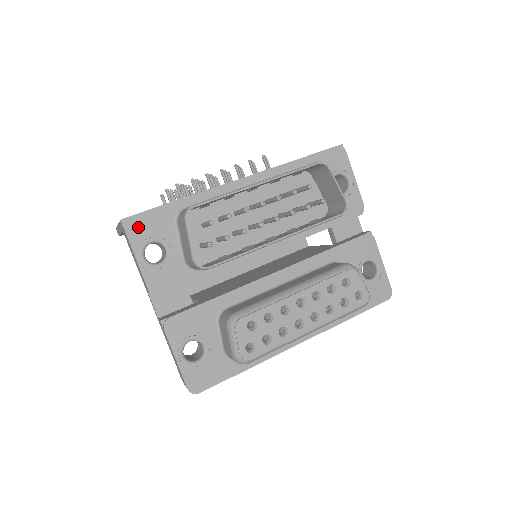
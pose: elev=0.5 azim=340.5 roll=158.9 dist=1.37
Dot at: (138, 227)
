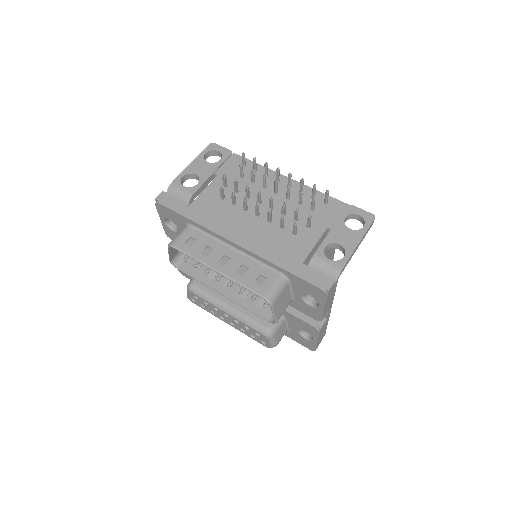
Dot at: (163, 210)
